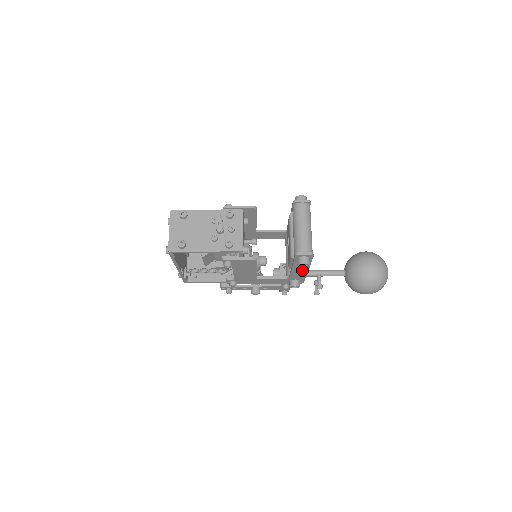
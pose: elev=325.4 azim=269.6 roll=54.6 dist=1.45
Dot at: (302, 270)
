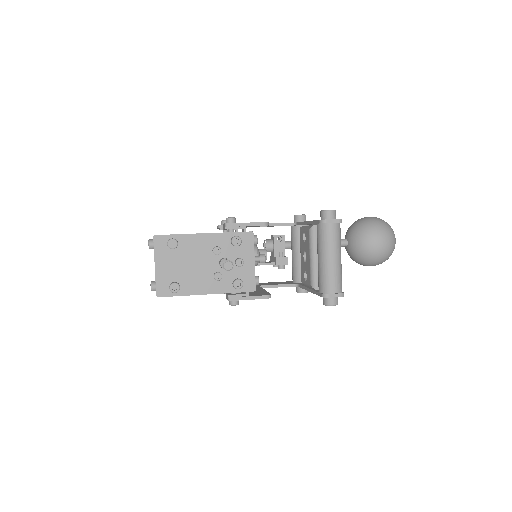
Dot at: occluded
